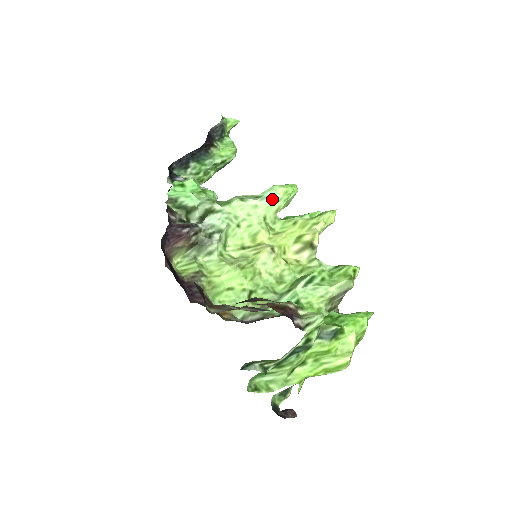
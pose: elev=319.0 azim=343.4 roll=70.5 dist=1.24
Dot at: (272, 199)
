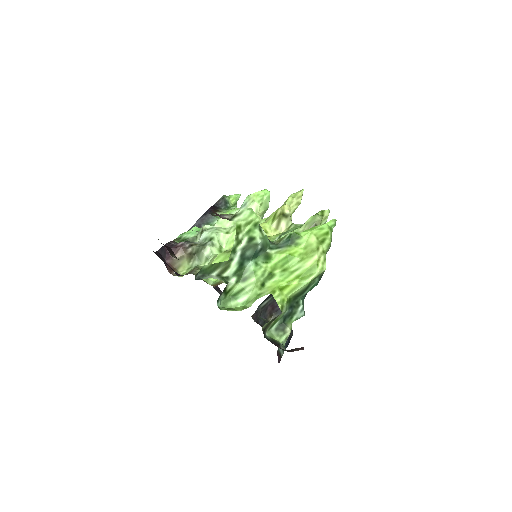
Dot at: (248, 204)
